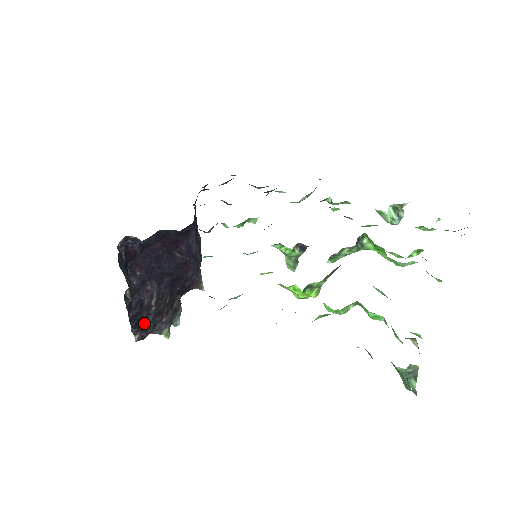
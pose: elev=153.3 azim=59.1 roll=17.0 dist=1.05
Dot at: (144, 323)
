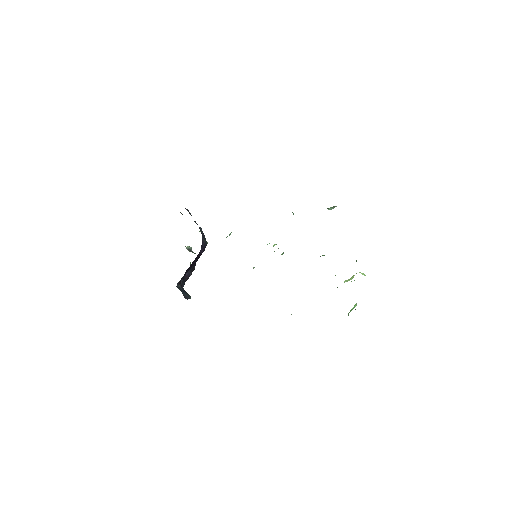
Dot at: occluded
